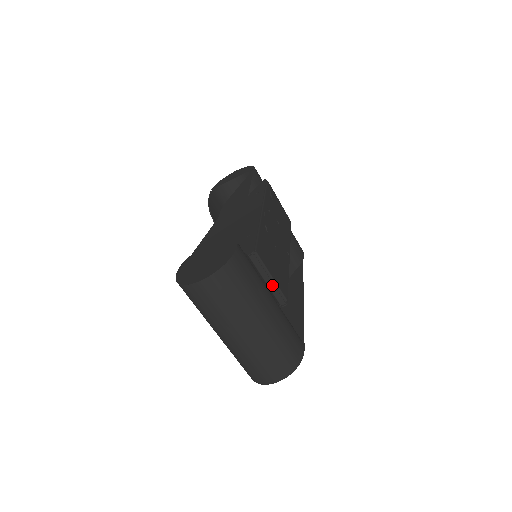
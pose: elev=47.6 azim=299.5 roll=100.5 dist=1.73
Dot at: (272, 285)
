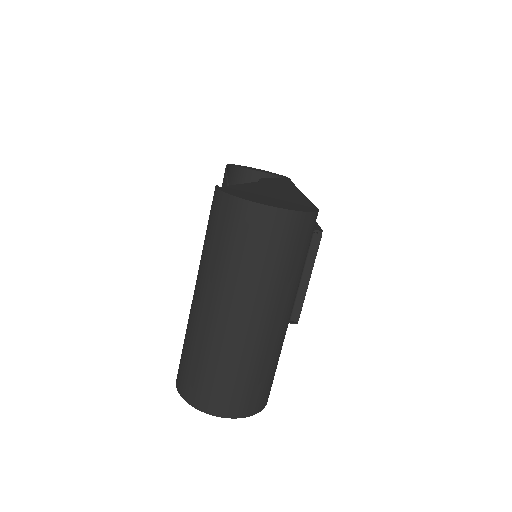
Dot at: (305, 287)
